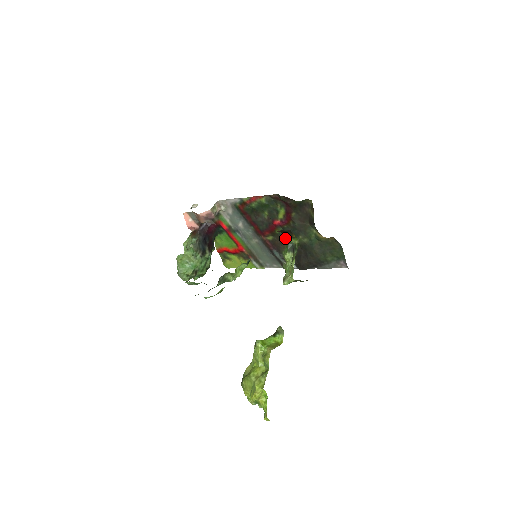
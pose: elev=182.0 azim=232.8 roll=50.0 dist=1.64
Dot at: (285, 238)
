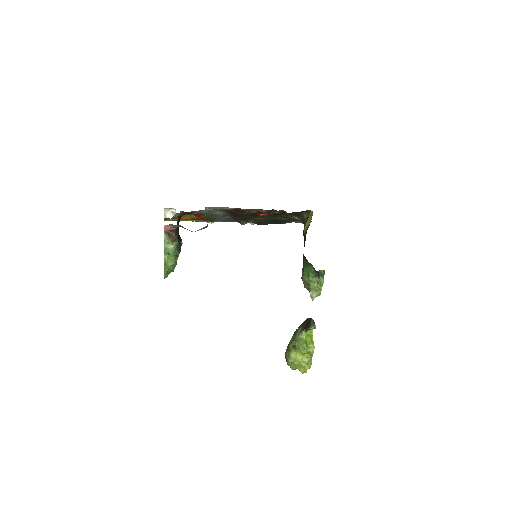
Dot at: (317, 272)
